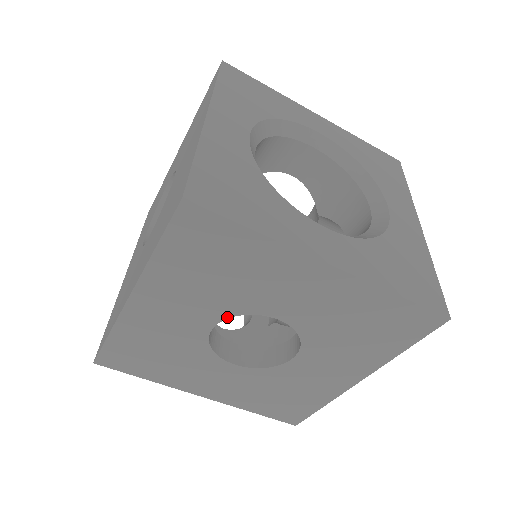
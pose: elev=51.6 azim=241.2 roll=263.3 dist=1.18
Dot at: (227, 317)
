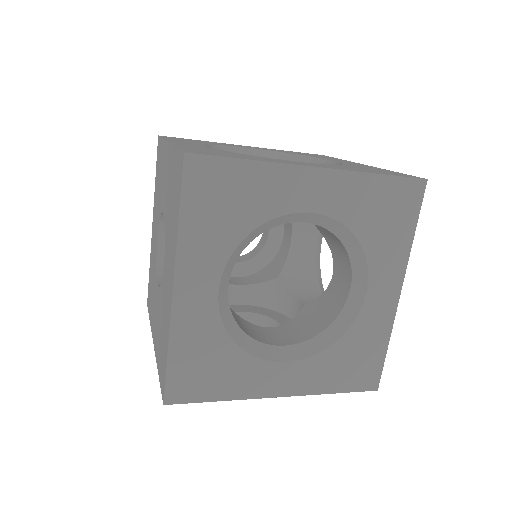
Dot at: occluded
